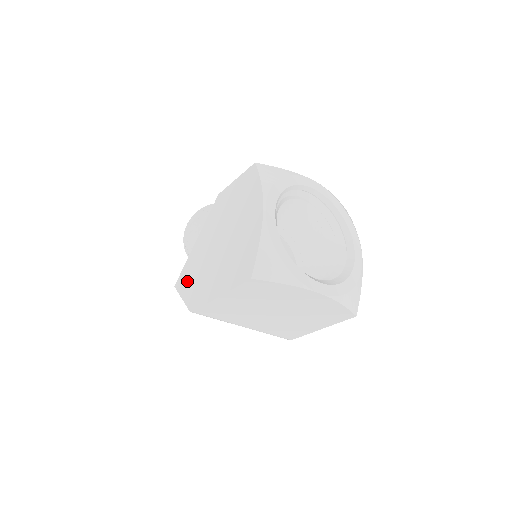
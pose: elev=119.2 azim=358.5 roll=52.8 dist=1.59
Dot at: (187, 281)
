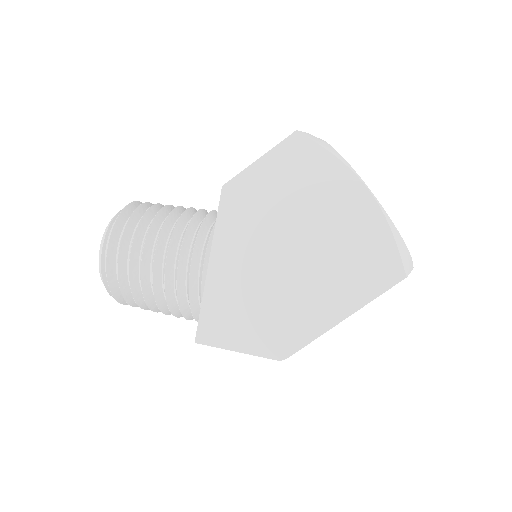
Dot at: (232, 324)
